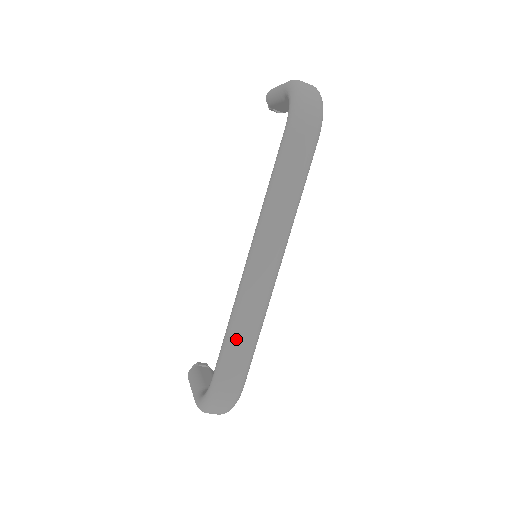
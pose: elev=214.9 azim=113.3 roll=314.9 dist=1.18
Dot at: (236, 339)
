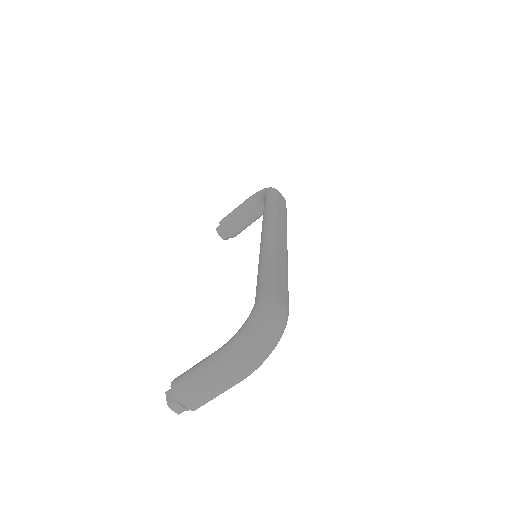
Dot at: (275, 266)
